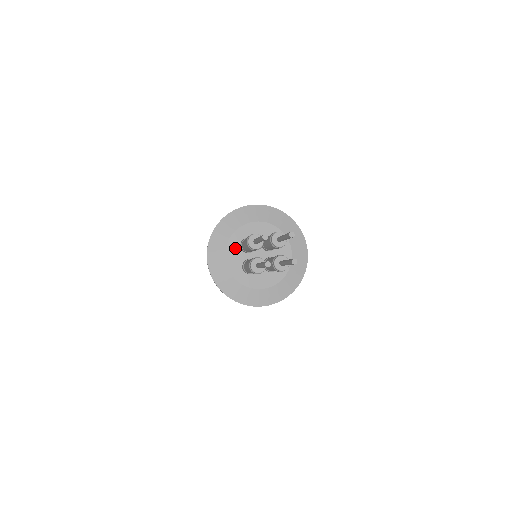
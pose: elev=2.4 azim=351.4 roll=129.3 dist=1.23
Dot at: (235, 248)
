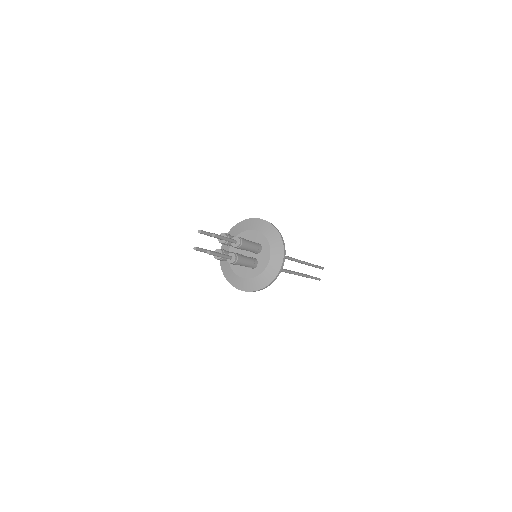
Dot at: occluded
